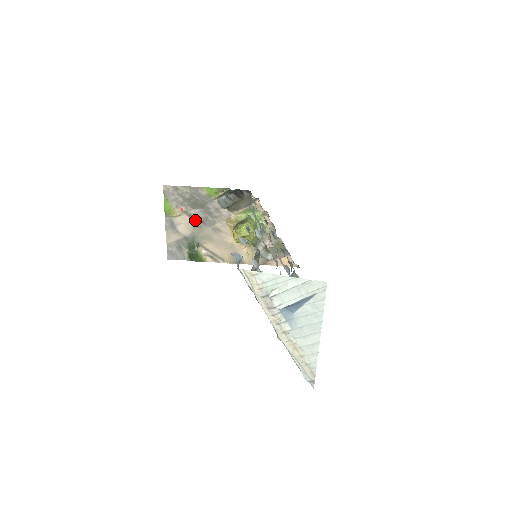
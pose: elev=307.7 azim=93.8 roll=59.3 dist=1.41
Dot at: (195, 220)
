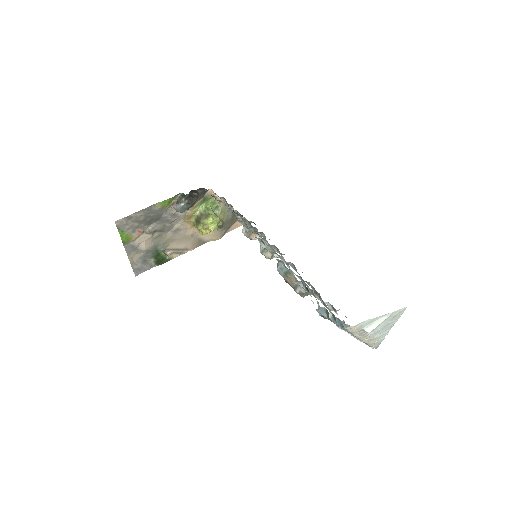
Dot at: (154, 233)
